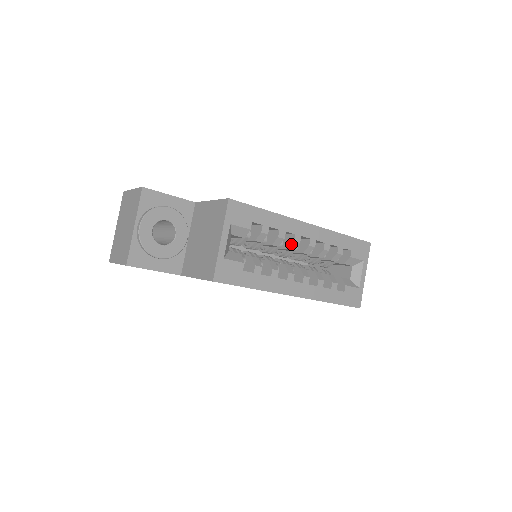
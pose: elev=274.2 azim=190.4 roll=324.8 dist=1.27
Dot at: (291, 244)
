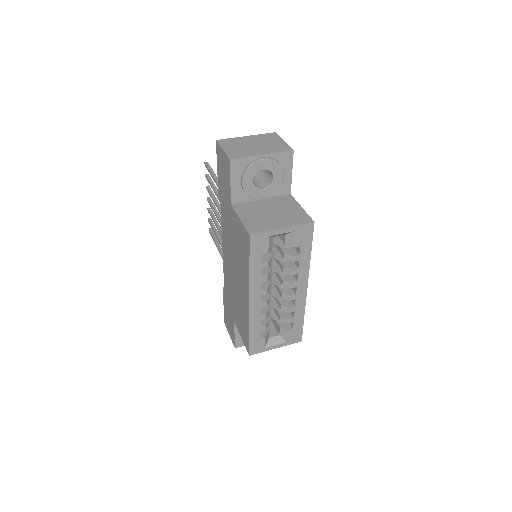
Dot at: (288, 282)
